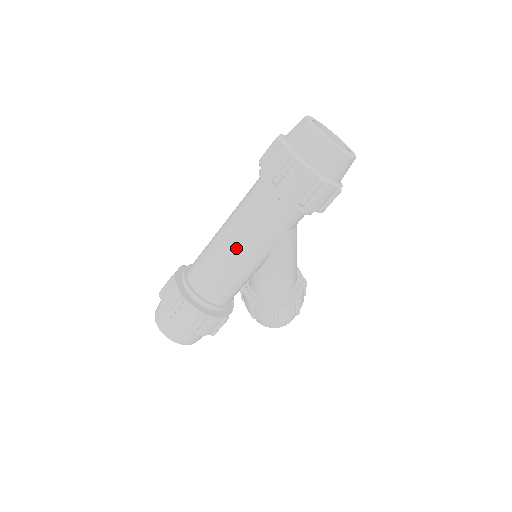
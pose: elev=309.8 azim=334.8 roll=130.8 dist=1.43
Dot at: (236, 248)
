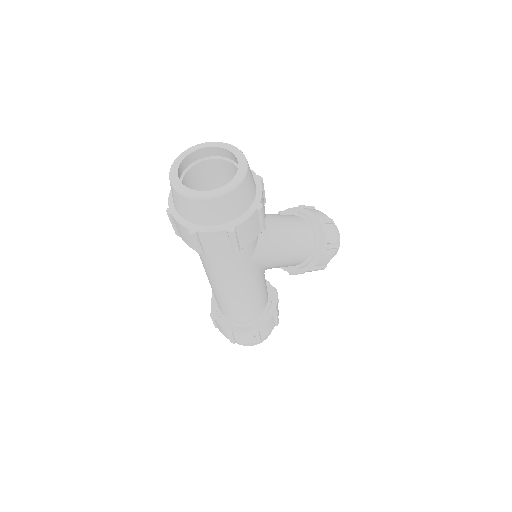
Dot at: (228, 290)
